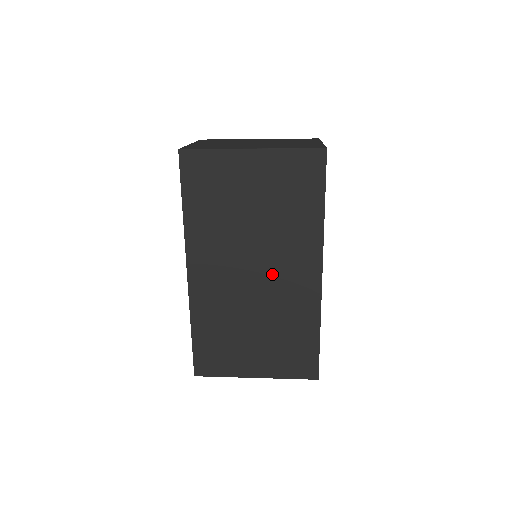
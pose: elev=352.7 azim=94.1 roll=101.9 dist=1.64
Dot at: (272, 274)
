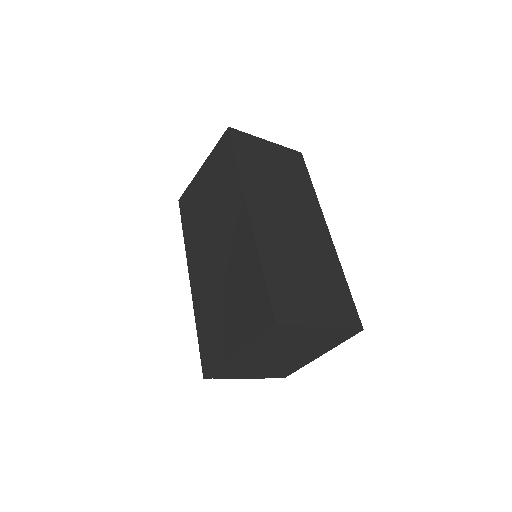
Dot at: (224, 239)
